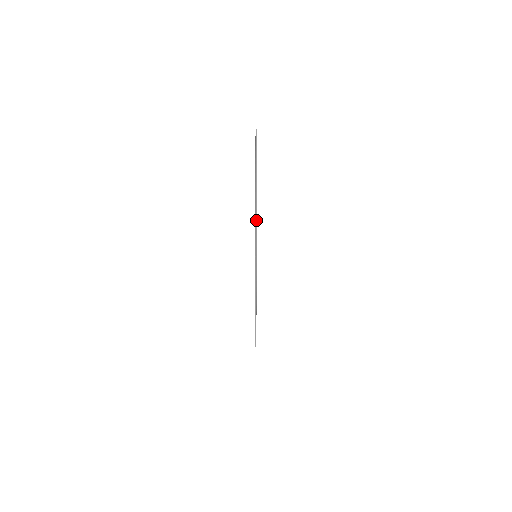
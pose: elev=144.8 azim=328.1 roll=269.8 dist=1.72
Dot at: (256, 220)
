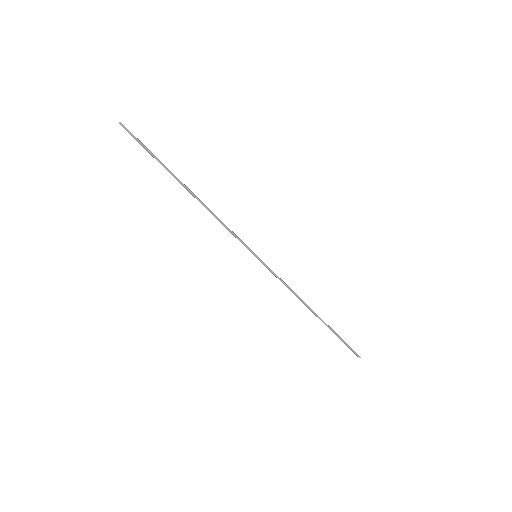
Dot at: (216, 217)
